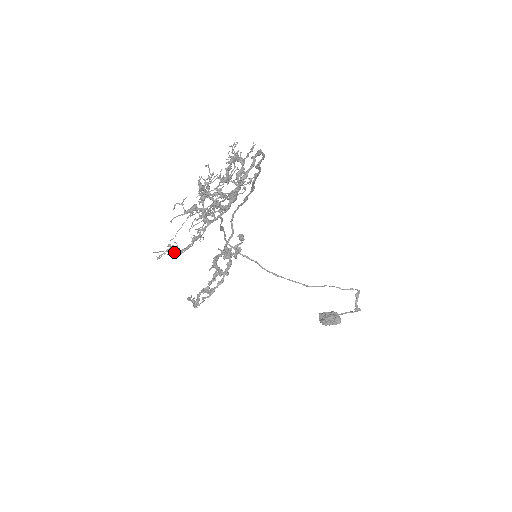
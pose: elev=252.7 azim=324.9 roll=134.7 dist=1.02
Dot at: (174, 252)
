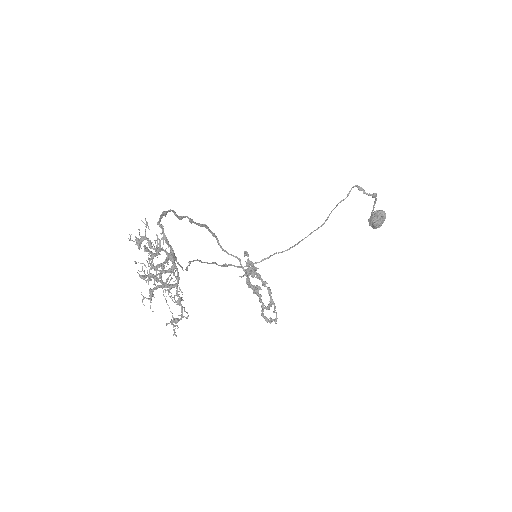
Dot at: occluded
